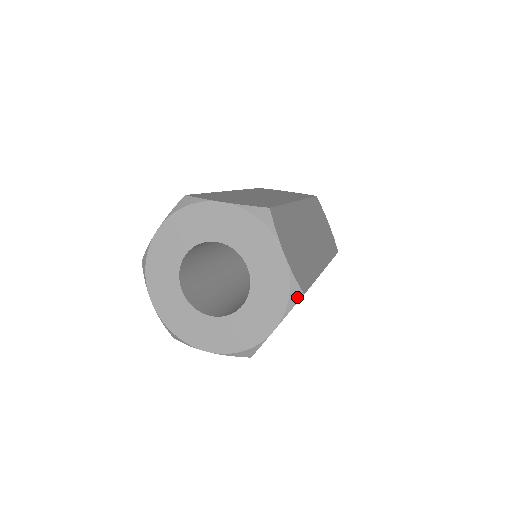
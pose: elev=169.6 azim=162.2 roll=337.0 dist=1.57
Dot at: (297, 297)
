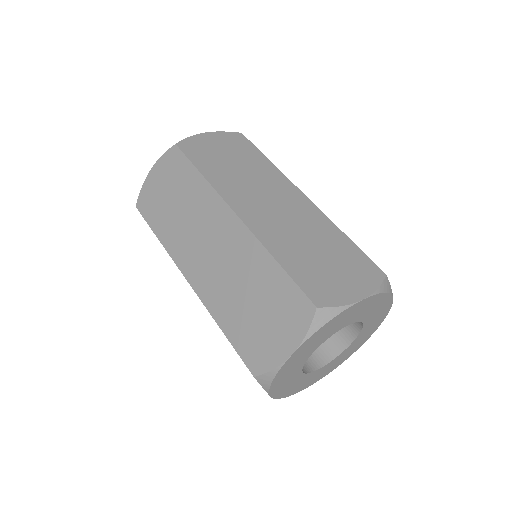
Dot at: (387, 283)
